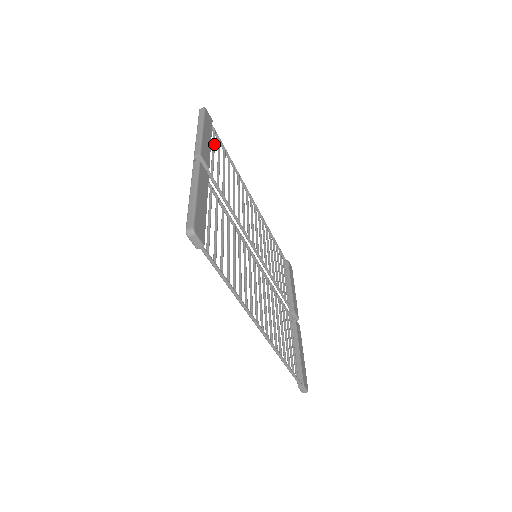
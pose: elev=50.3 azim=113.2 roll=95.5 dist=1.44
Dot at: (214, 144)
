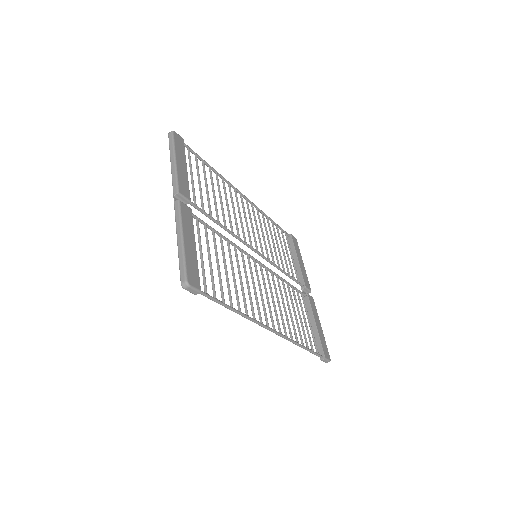
Dot at: (191, 165)
